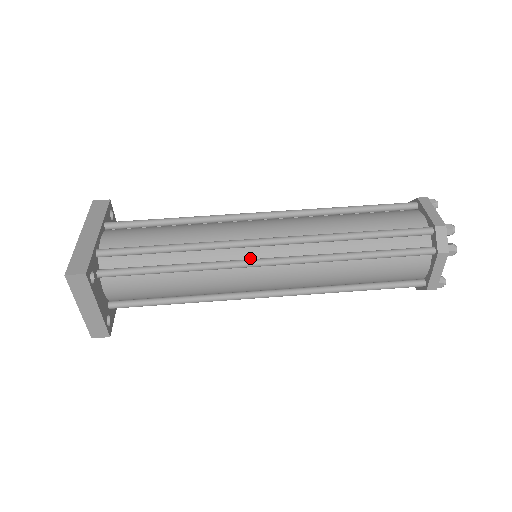
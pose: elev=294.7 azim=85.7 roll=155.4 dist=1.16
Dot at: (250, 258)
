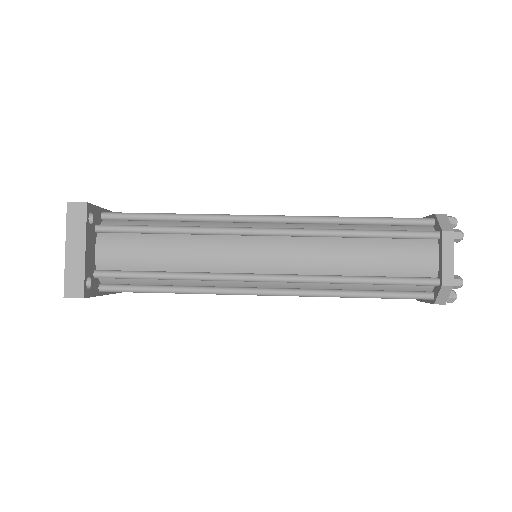
Dot at: occluded
